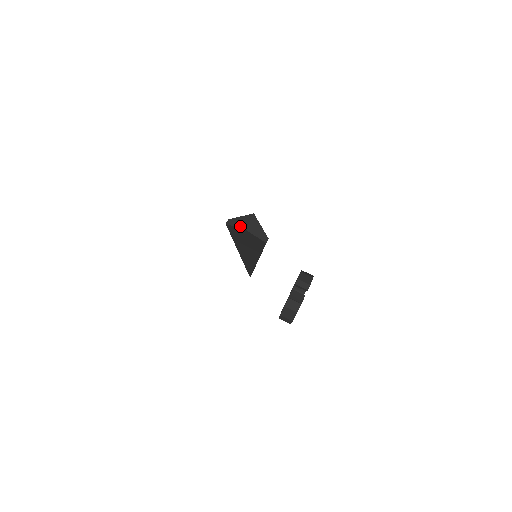
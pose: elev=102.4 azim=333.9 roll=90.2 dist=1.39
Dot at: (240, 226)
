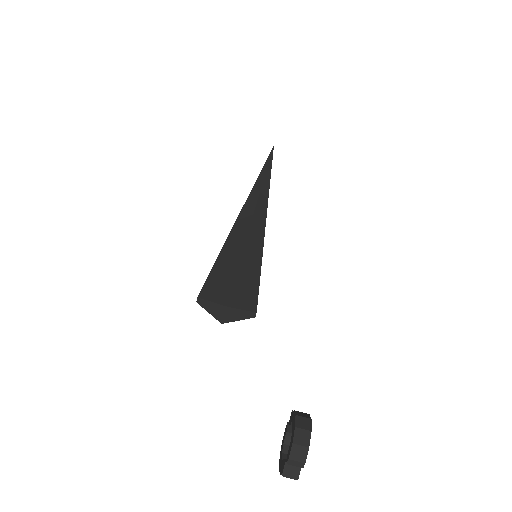
Dot at: (214, 316)
